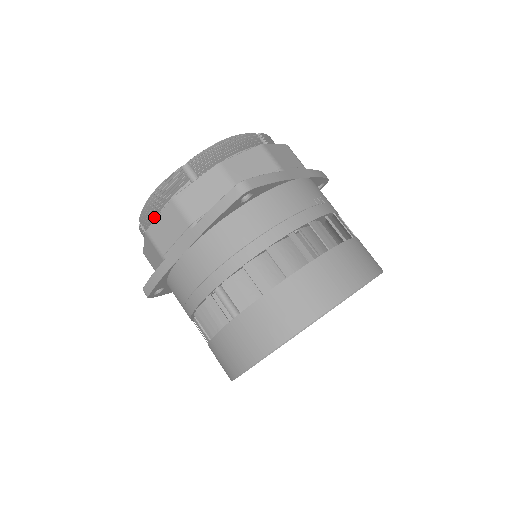
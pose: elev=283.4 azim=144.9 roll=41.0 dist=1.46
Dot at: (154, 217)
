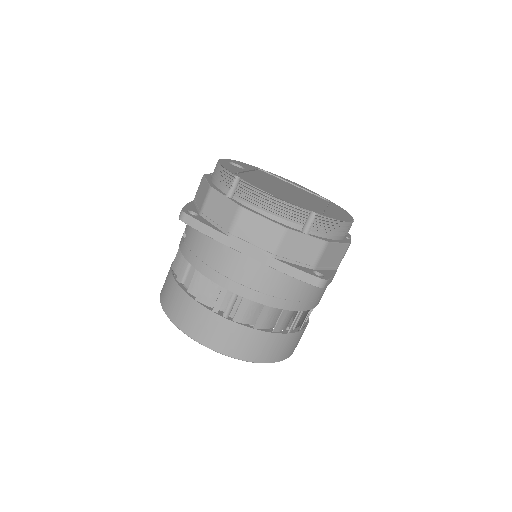
Dot at: (256, 204)
